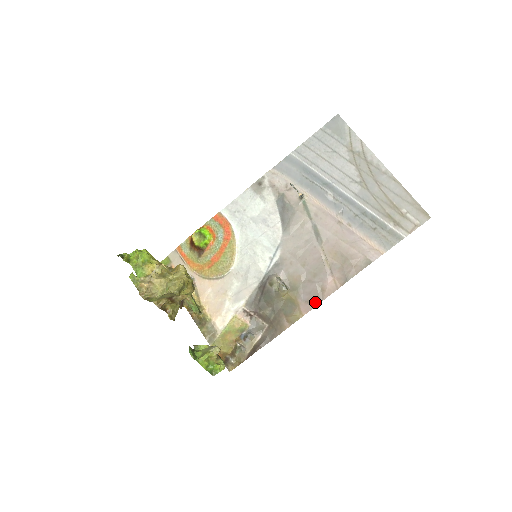
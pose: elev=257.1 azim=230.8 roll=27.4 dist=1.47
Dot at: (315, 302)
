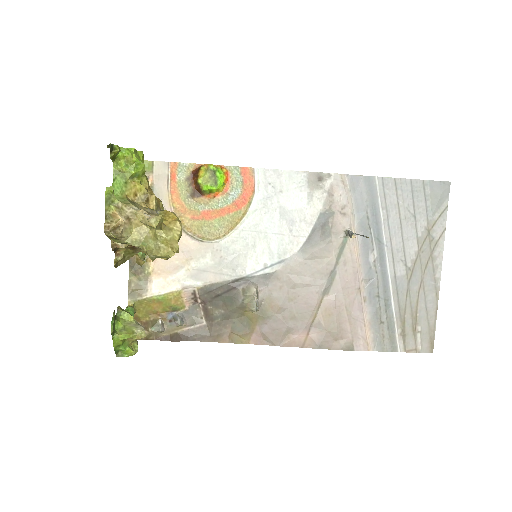
Dot at: (271, 341)
